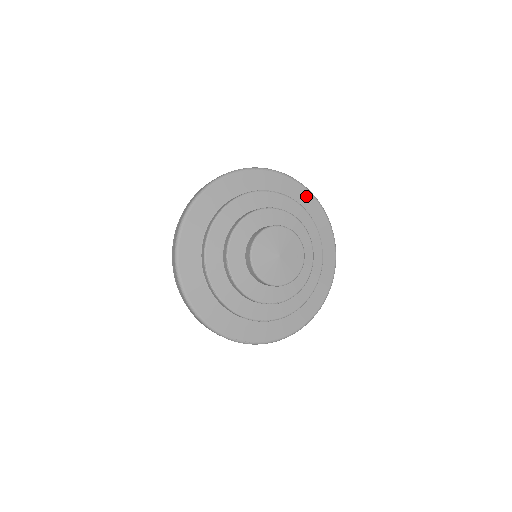
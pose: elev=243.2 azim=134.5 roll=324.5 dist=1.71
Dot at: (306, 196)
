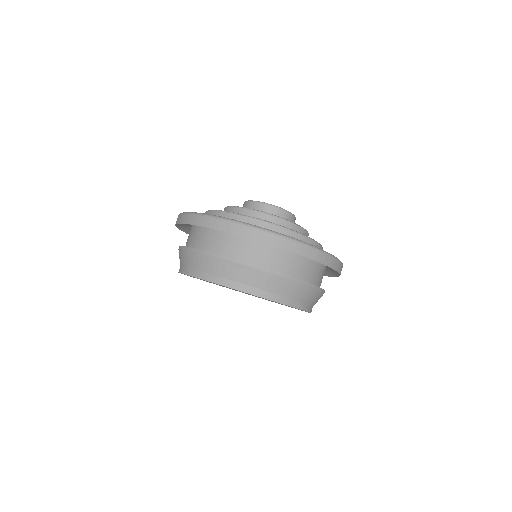
Dot at: occluded
